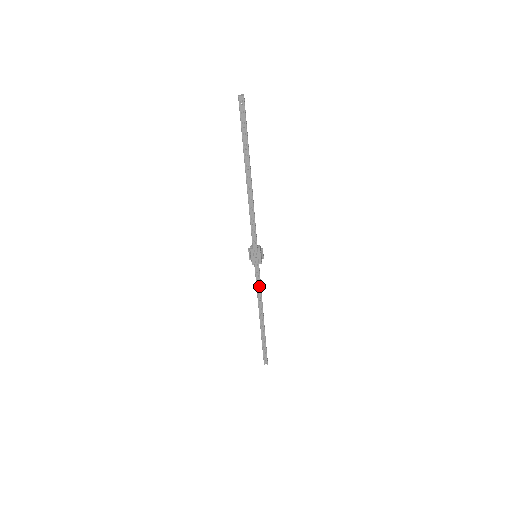
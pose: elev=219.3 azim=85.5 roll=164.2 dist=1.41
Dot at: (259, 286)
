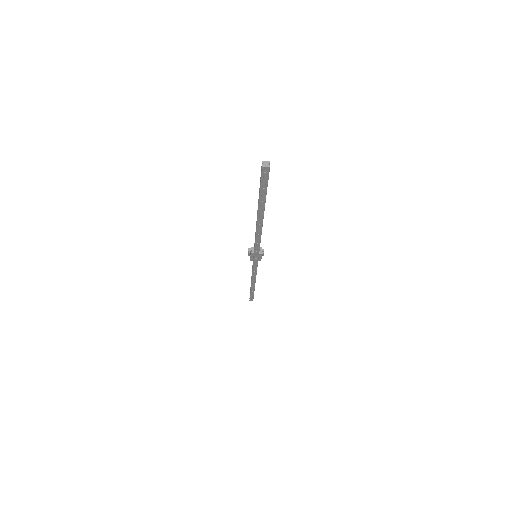
Dot at: (255, 271)
